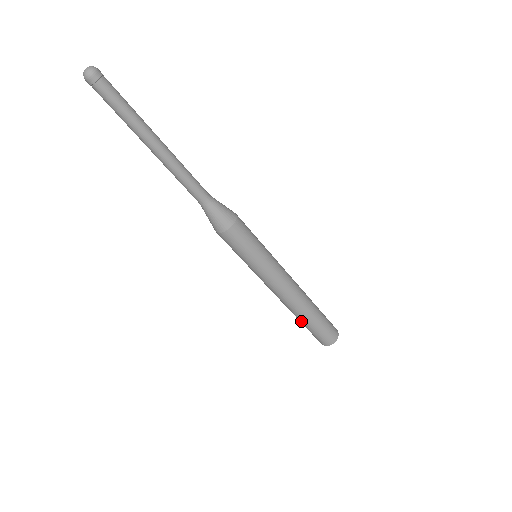
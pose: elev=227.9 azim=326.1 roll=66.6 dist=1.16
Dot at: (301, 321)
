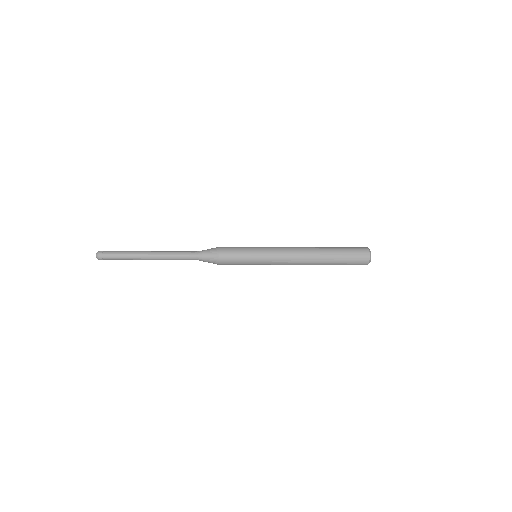
Dot at: occluded
